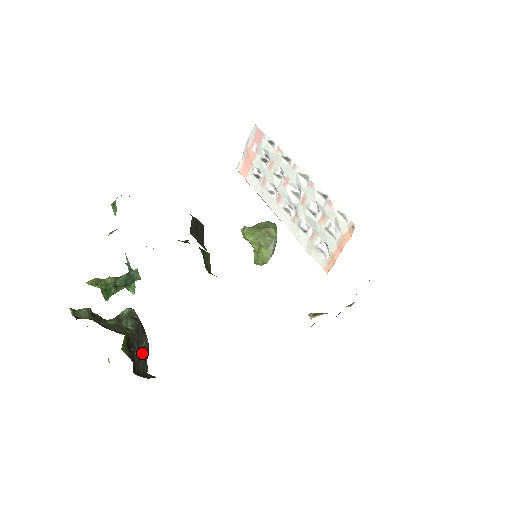
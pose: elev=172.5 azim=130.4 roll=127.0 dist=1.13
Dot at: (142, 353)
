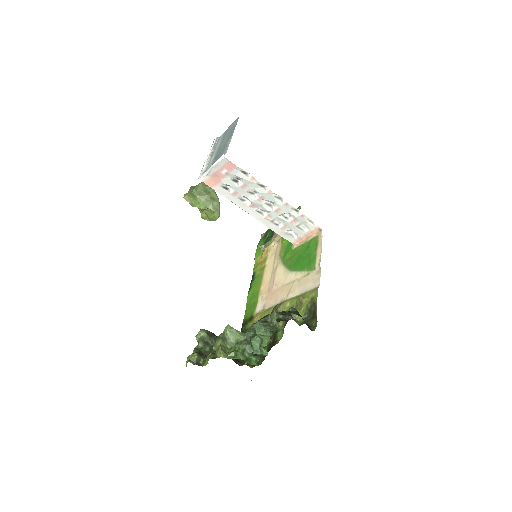
Dot at: occluded
